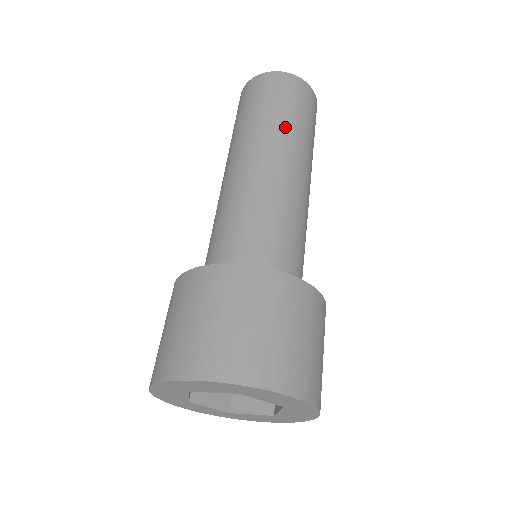
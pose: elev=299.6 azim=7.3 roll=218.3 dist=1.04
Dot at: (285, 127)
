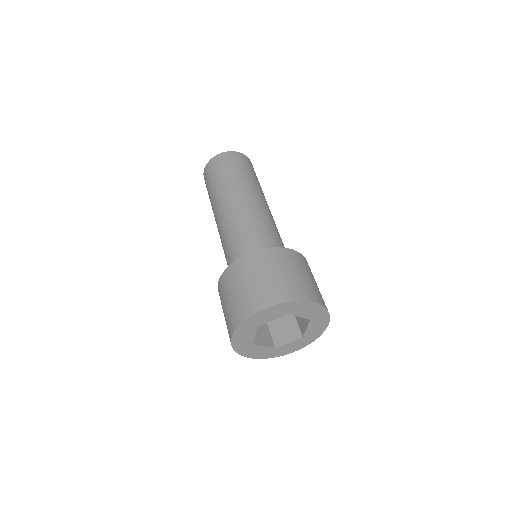
Dot at: (245, 180)
